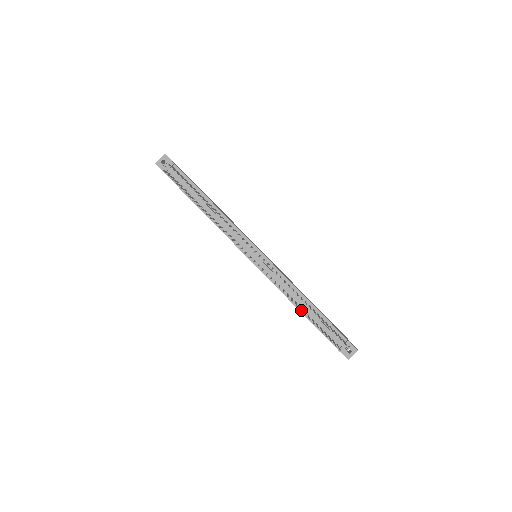
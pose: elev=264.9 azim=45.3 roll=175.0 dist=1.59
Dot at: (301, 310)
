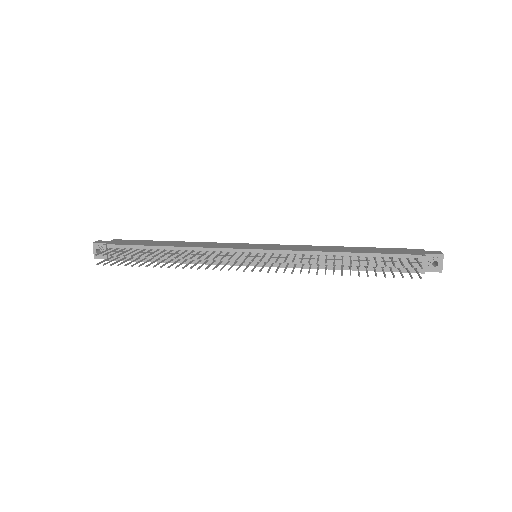
Dot at: (341, 275)
